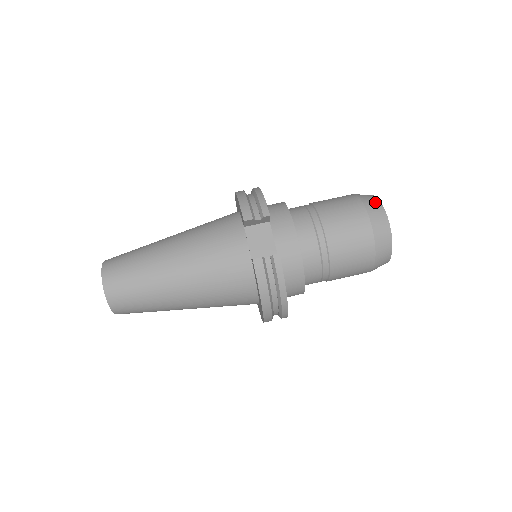
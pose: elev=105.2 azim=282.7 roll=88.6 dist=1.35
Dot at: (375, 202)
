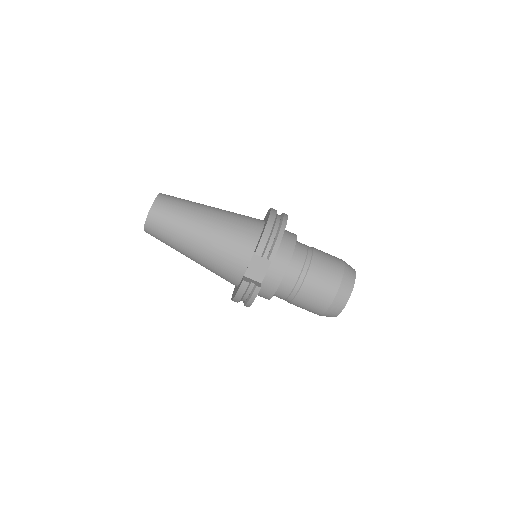
Dot at: (350, 286)
